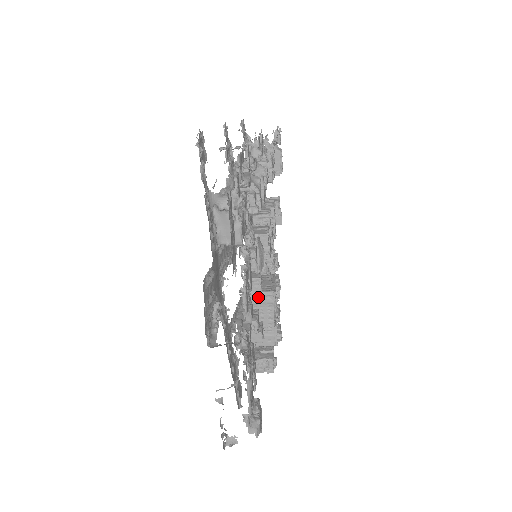
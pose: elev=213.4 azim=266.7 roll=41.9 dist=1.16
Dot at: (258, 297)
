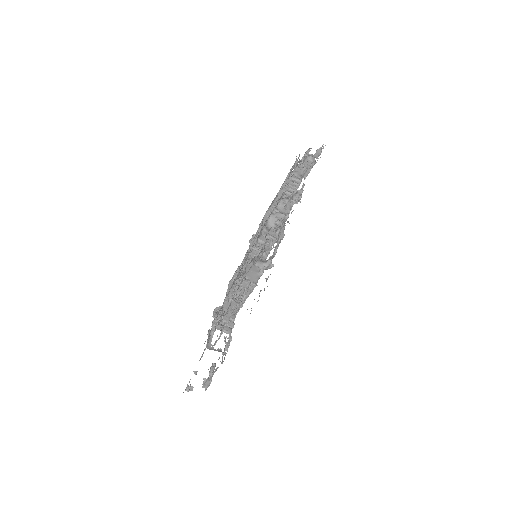
Dot at: occluded
